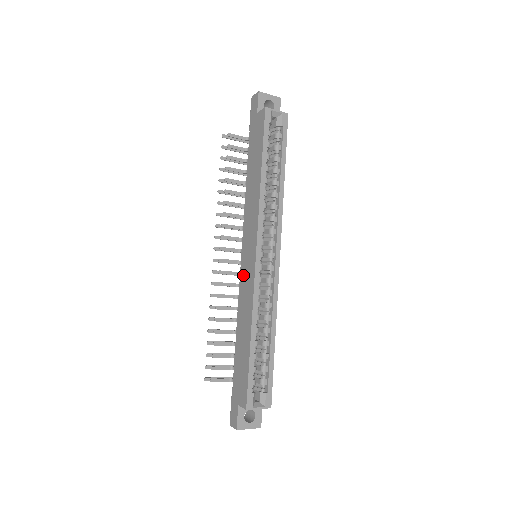
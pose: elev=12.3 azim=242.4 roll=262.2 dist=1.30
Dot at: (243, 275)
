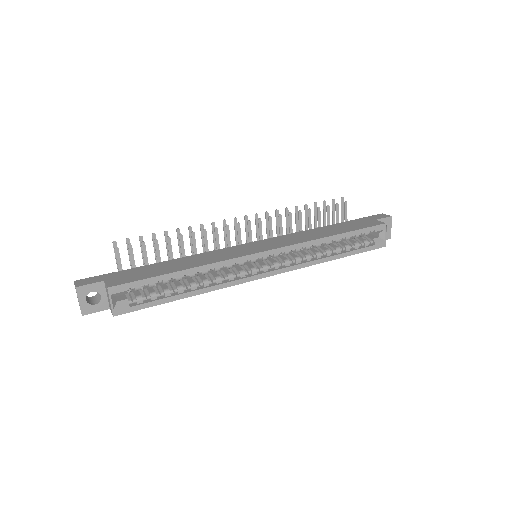
Dot at: (236, 248)
